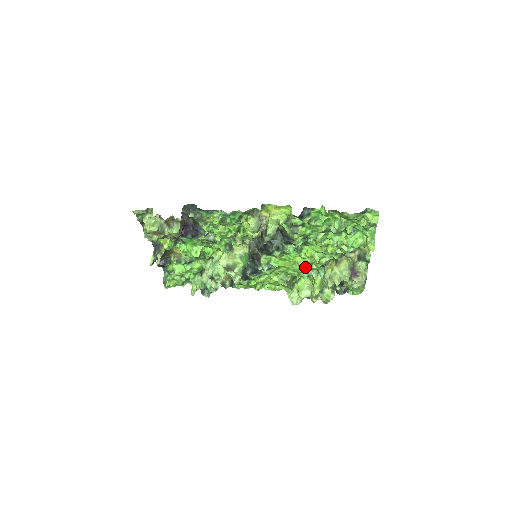
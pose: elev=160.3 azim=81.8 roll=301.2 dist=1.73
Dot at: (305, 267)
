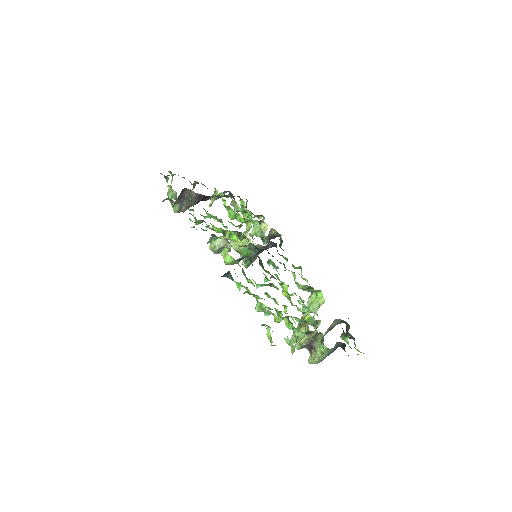
Dot at: occluded
